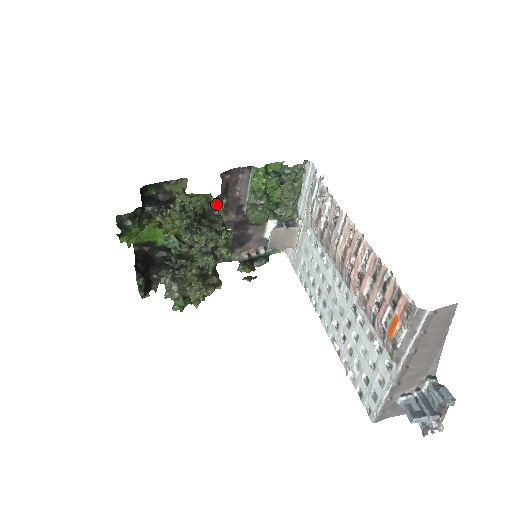
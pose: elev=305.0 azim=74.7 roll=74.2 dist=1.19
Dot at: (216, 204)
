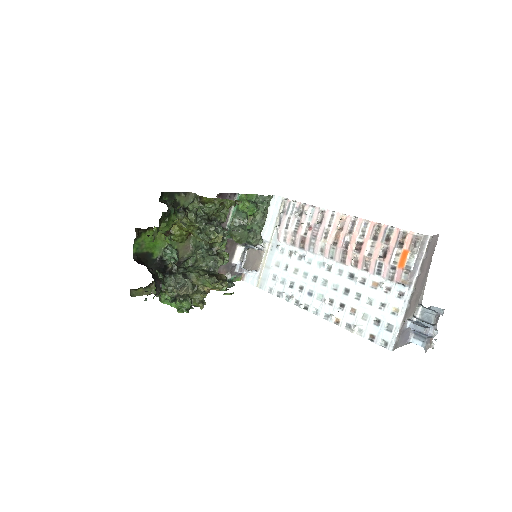
Dot at: (222, 213)
